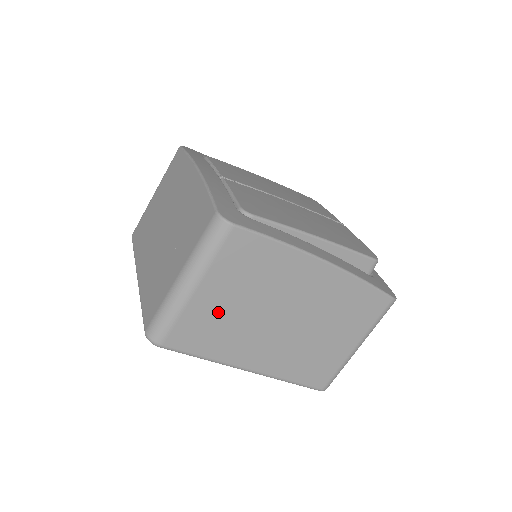
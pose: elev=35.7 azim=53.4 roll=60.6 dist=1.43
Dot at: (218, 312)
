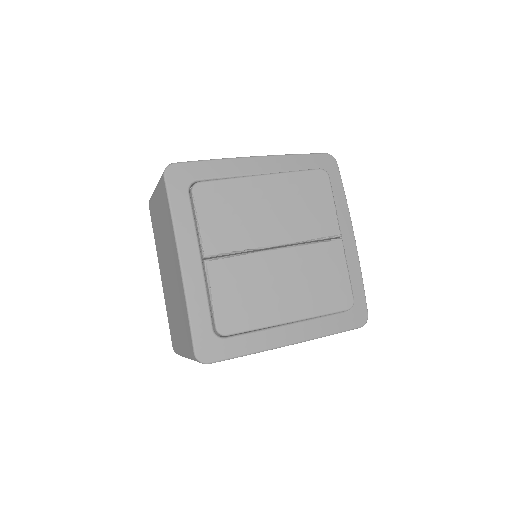
Dot at: occluded
